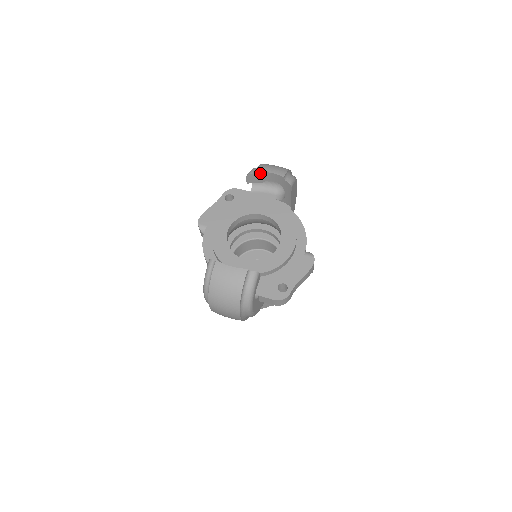
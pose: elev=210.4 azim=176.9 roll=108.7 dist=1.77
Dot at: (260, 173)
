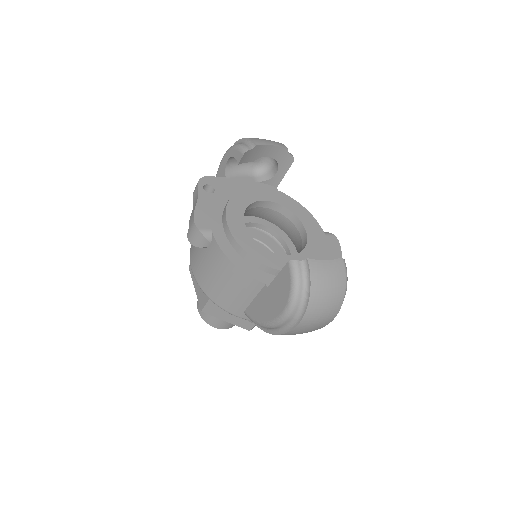
Dot at: (259, 147)
